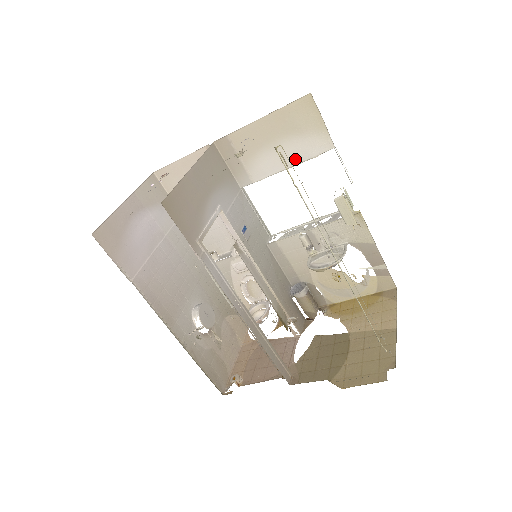
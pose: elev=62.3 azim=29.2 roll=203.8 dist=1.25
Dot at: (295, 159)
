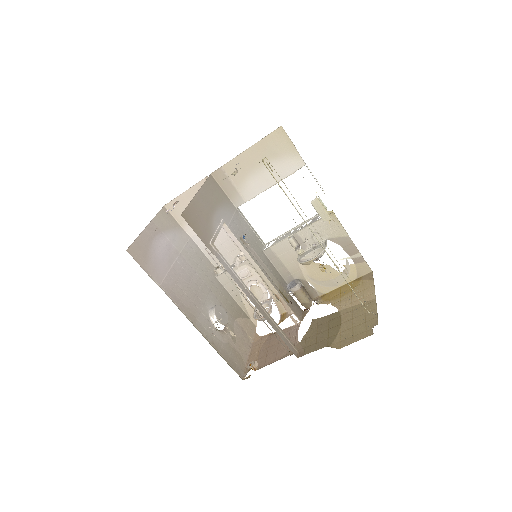
Dot at: (276, 178)
